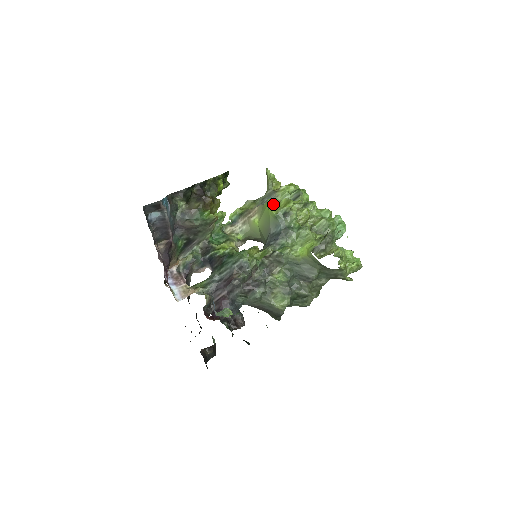
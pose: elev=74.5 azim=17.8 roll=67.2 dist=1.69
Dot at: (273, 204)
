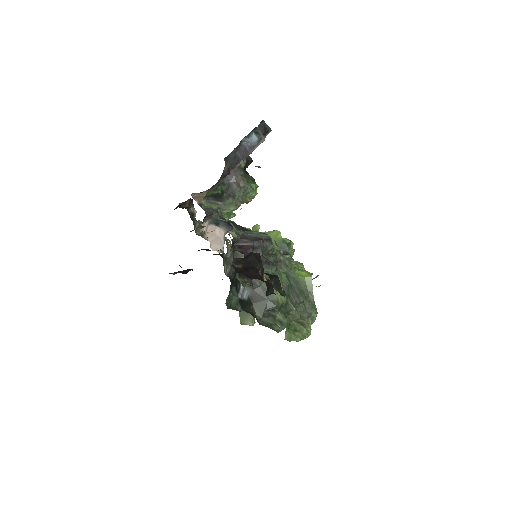
Dot at: occluded
